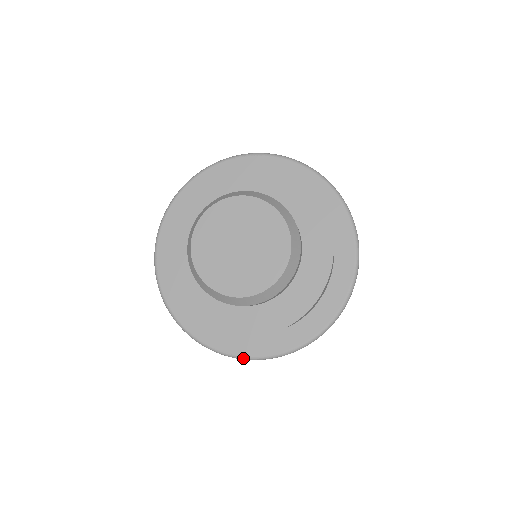
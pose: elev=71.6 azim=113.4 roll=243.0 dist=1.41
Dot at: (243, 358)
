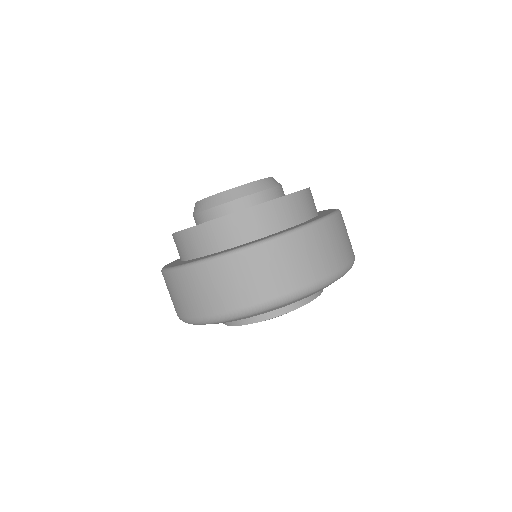
Dot at: (230, 252)
